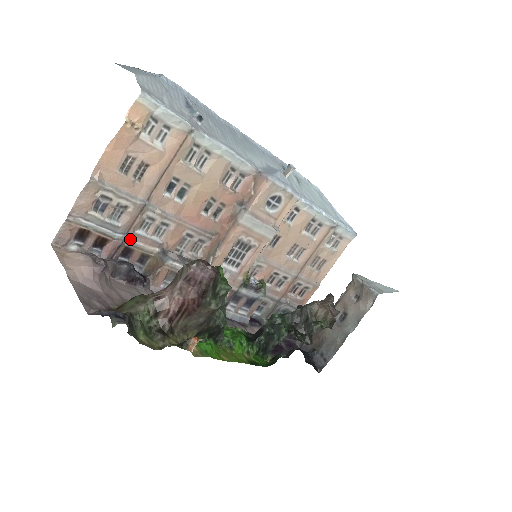
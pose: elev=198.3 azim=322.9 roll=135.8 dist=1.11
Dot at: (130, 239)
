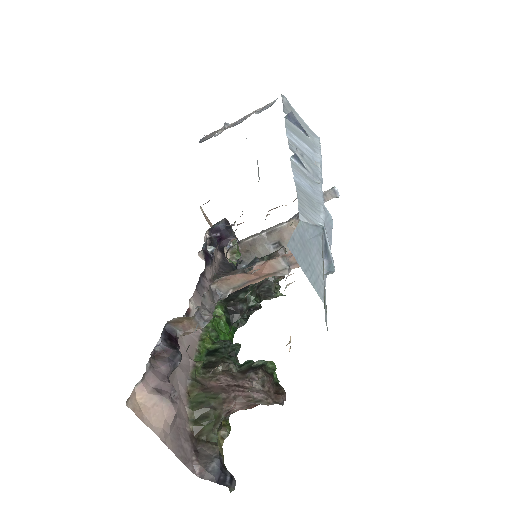
Dot at: occluded
